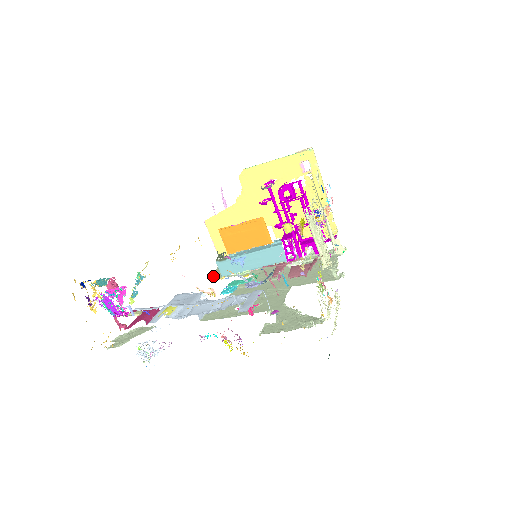
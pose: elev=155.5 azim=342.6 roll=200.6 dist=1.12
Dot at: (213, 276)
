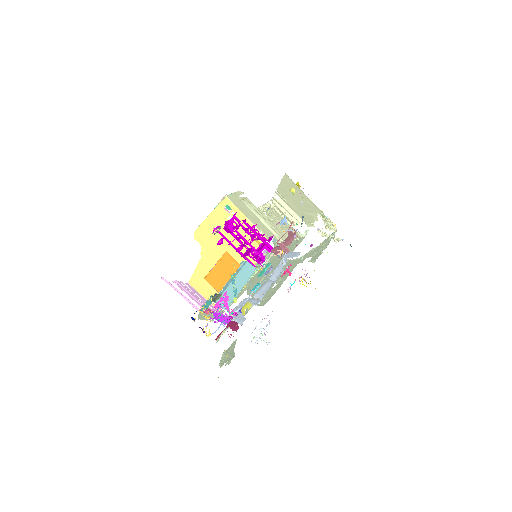
Dot at: occluded
